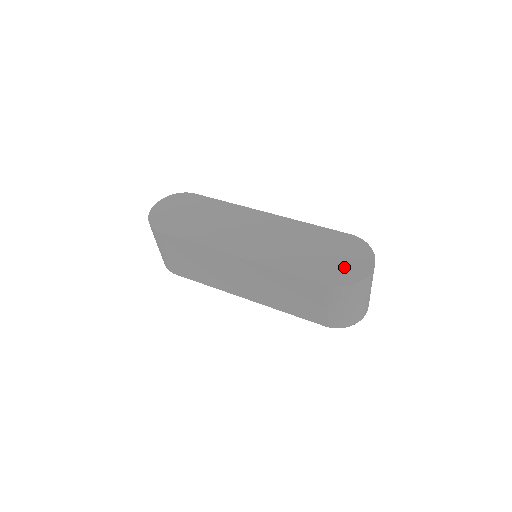
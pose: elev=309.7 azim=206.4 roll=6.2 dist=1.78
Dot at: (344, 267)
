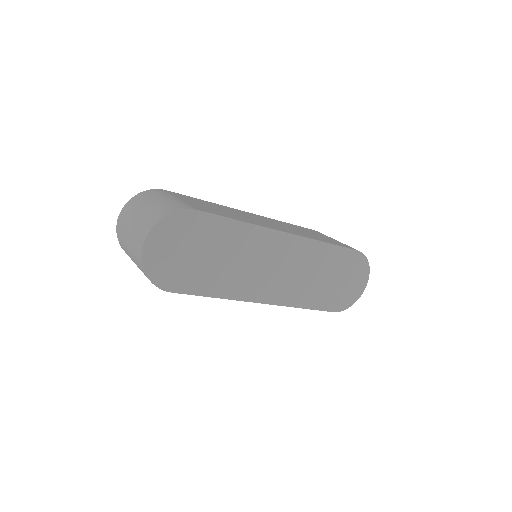
Dot at: (348, 291)
